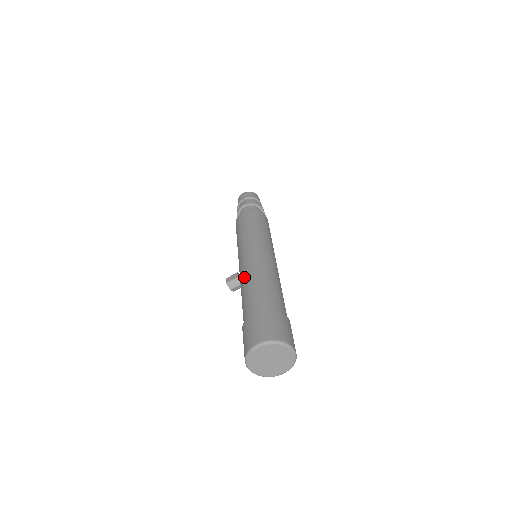
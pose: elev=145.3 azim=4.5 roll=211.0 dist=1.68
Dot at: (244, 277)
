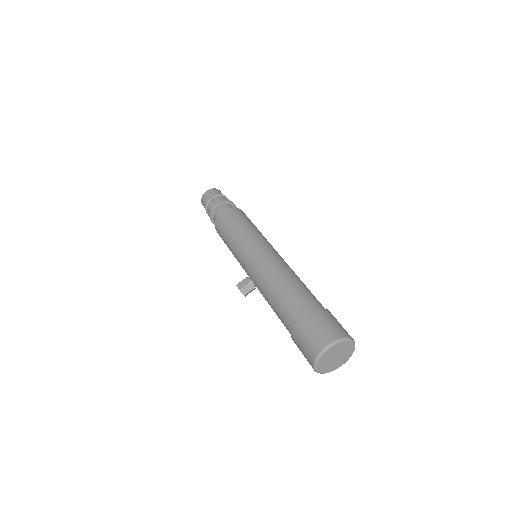
Dot at: (267, 281)
